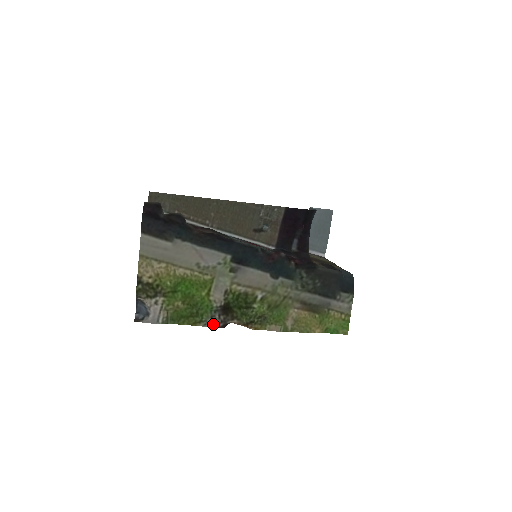
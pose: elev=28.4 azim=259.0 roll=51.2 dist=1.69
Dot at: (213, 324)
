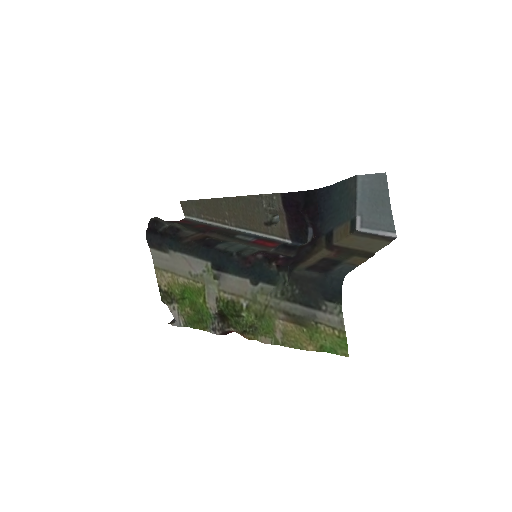
Dot at: (215, 331)
